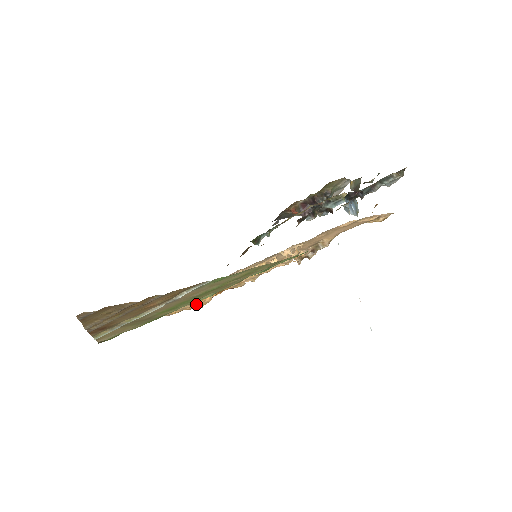
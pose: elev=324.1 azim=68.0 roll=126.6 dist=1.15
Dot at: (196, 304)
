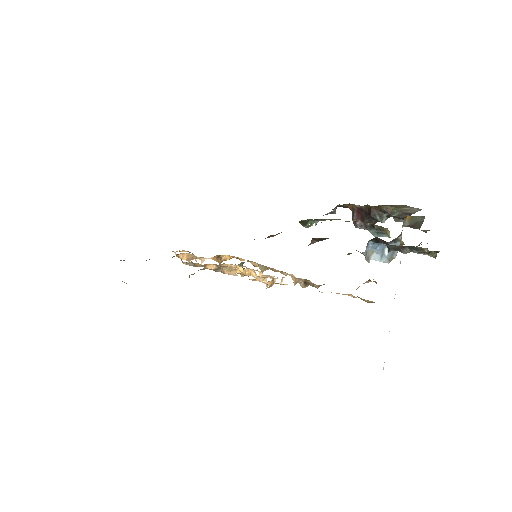
Dot at: occluded
